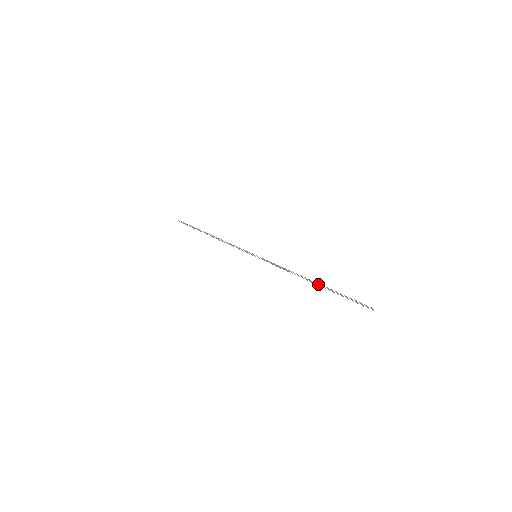
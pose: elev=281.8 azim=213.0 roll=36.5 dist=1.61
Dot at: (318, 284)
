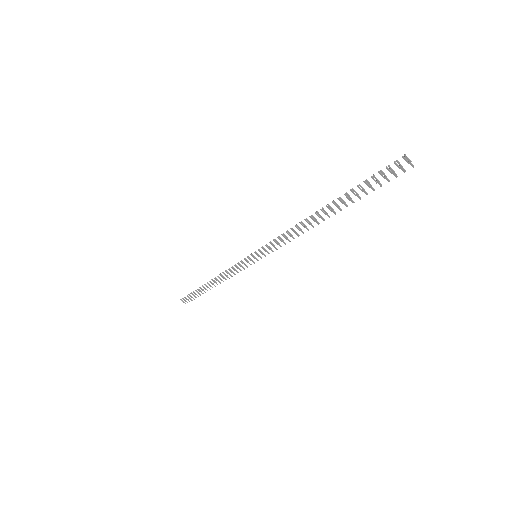
Dot at: (329, 208)
